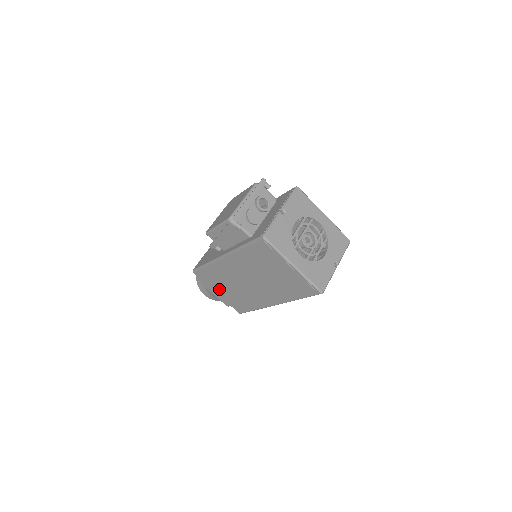
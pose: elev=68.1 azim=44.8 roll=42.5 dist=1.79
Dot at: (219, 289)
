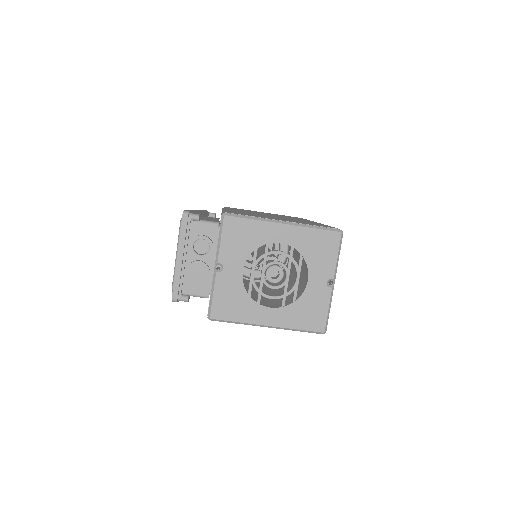
Dot at: occluded
